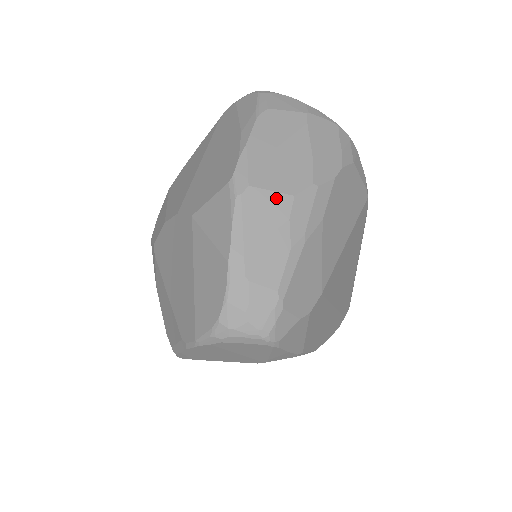
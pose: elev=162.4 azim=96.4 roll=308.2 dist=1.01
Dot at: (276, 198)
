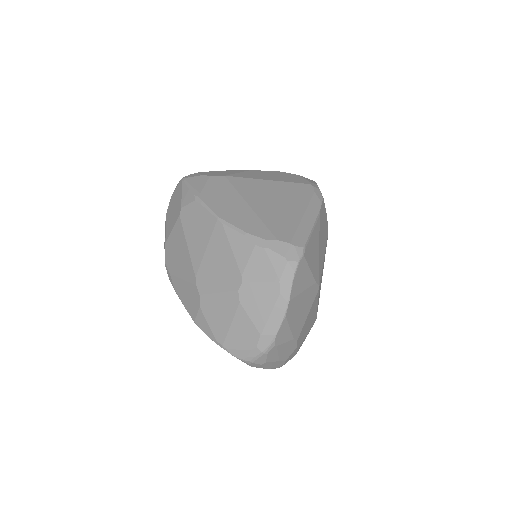
Dot at: occluded
